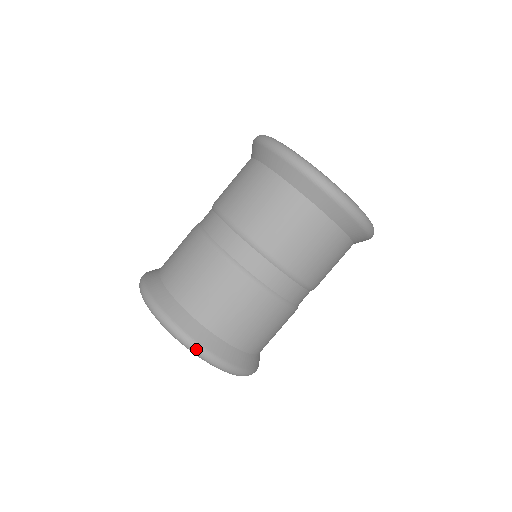
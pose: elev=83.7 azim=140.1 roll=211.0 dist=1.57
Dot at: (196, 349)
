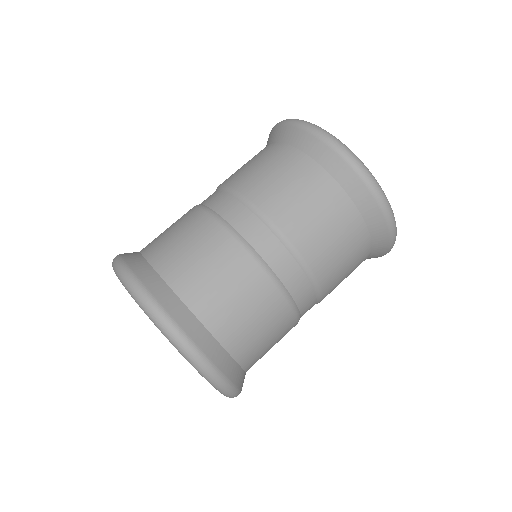
Dot at: (215, 377)
